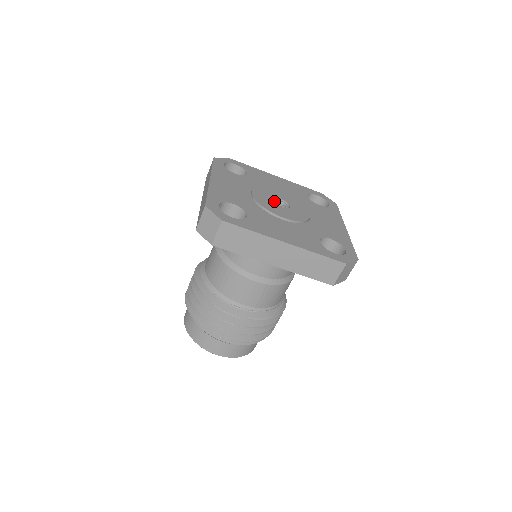
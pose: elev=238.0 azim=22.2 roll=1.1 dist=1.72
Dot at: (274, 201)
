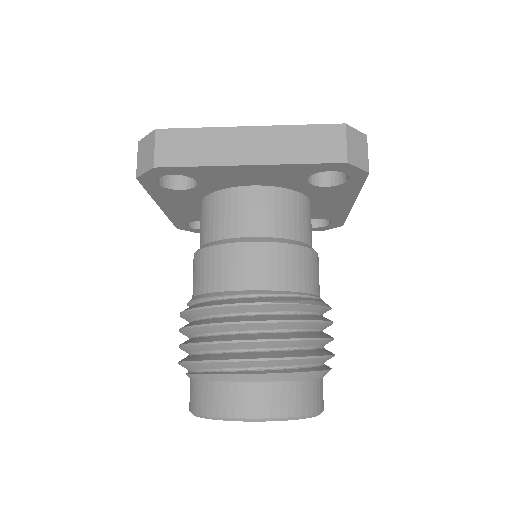
Dot at: occluded
